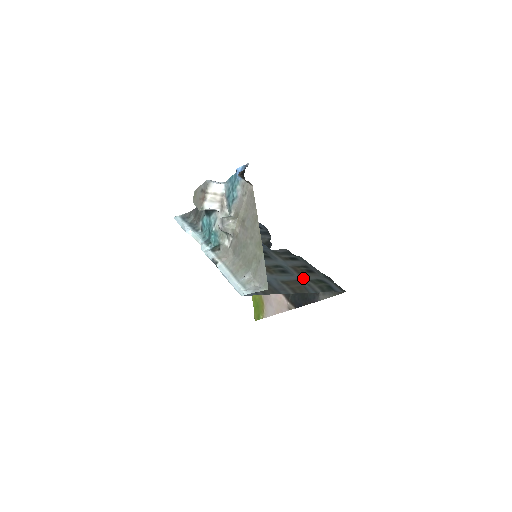
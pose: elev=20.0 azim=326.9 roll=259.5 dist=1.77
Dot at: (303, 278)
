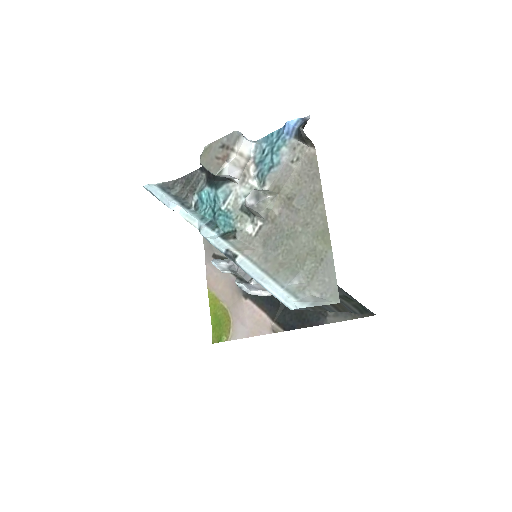
Dot at: occluded
